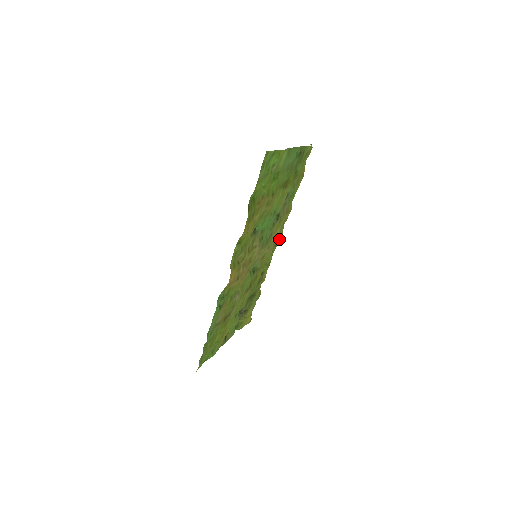
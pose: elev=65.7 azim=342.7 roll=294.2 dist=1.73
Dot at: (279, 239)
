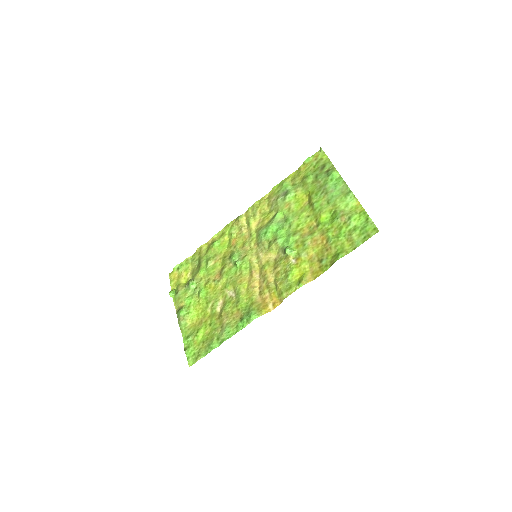
Dot at: (244, 215)
